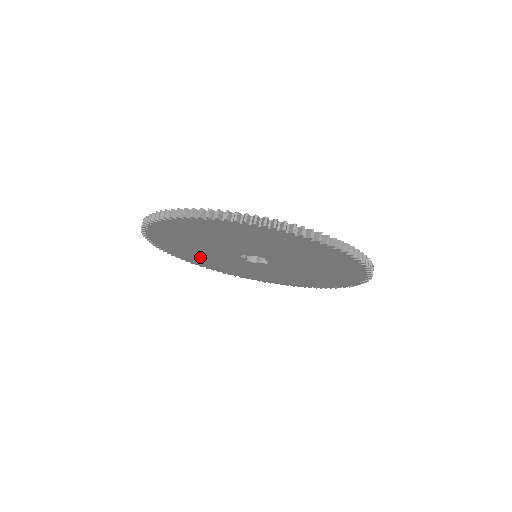
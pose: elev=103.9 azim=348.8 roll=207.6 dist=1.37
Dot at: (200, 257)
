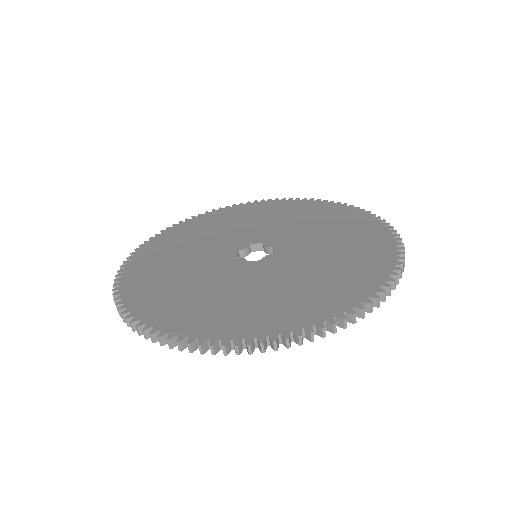
Dot at: occluded
